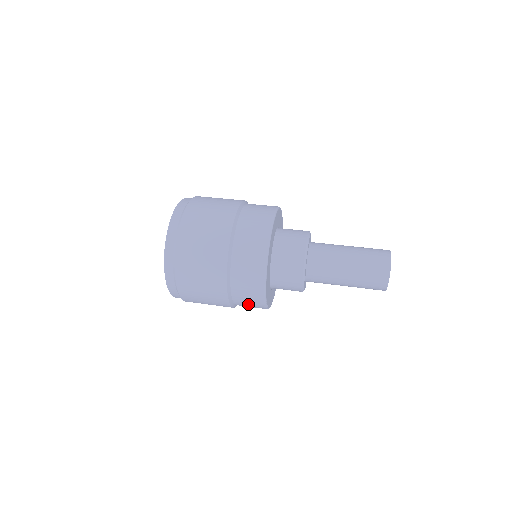
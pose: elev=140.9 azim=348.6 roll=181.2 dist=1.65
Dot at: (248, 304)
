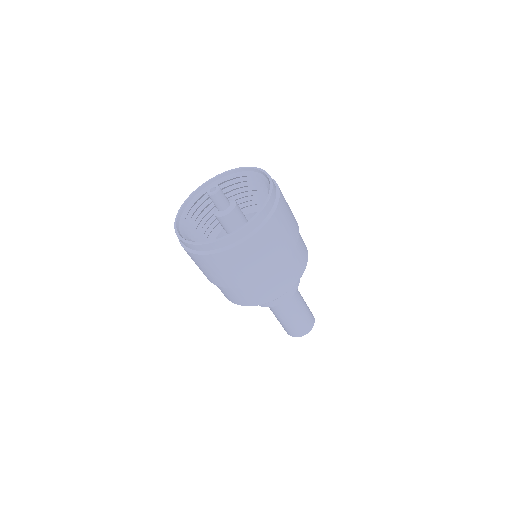
Dot at: occluded
